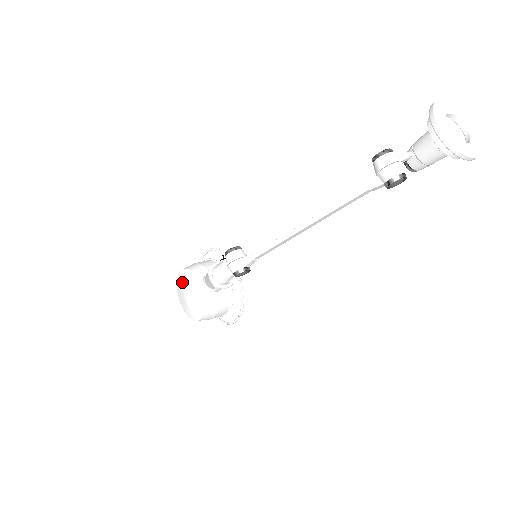
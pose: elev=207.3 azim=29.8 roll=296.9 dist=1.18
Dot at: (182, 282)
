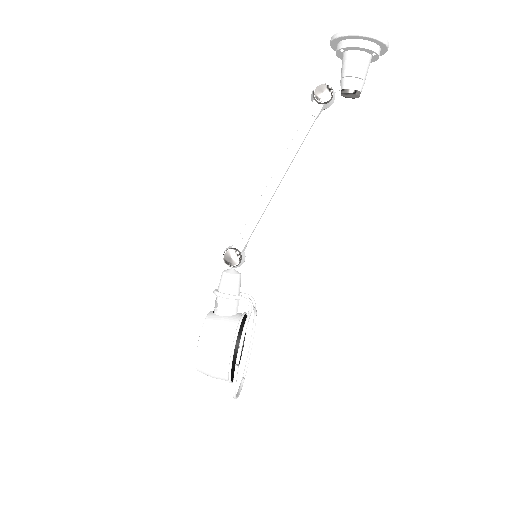
Dot at: occluded
